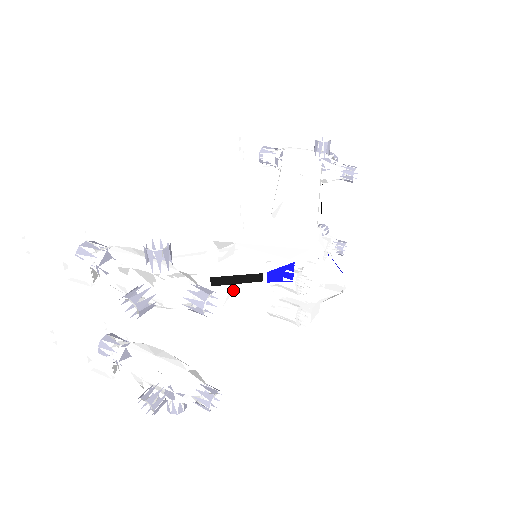
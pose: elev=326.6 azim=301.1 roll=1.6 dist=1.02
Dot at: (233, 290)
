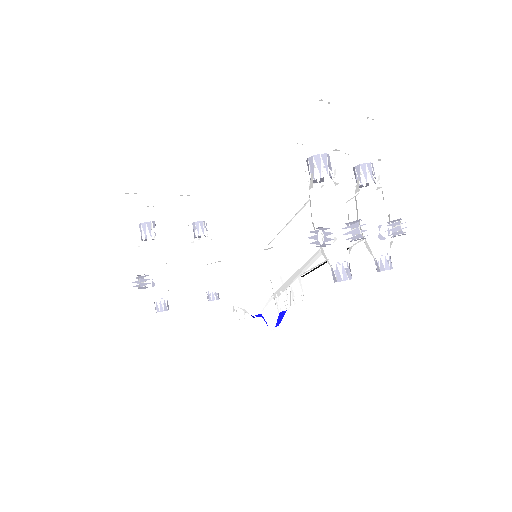
Dot at: occluded
